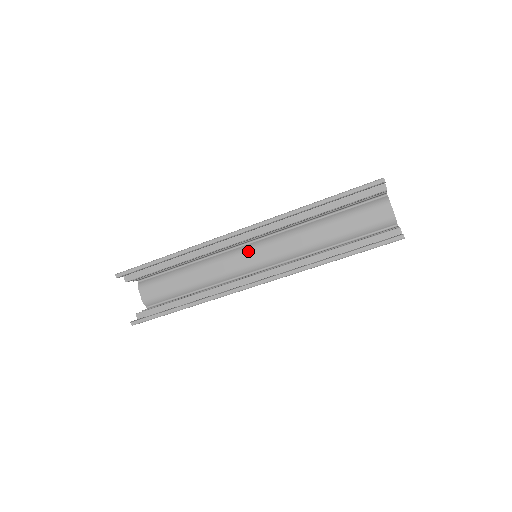
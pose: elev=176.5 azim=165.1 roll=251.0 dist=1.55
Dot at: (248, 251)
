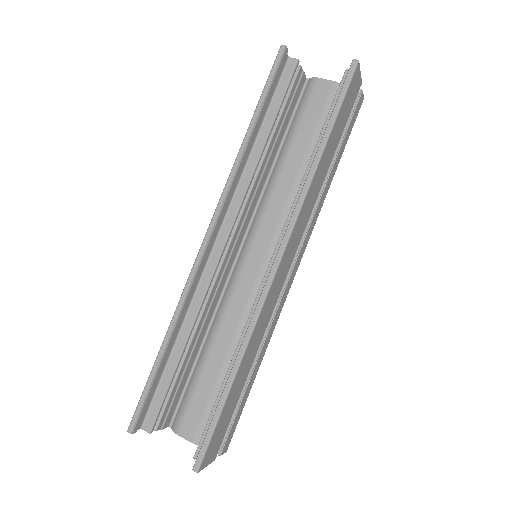
Dot at: (244, 261)
